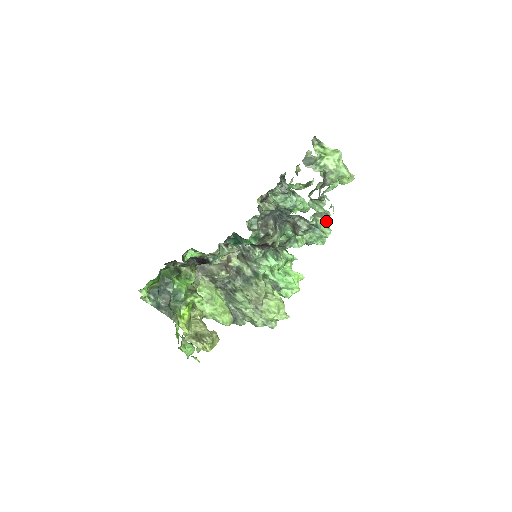
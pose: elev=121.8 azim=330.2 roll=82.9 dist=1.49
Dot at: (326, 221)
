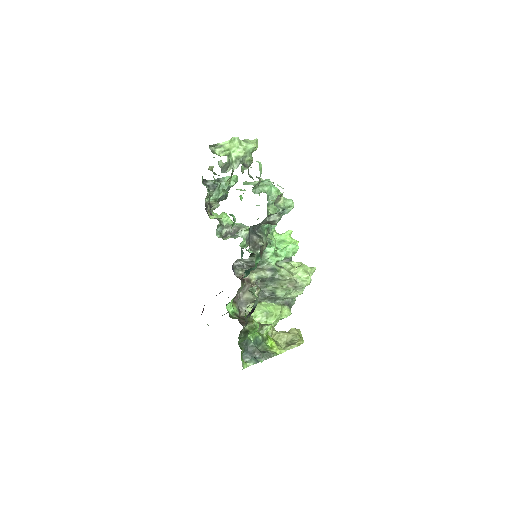
Dot at: occluded
